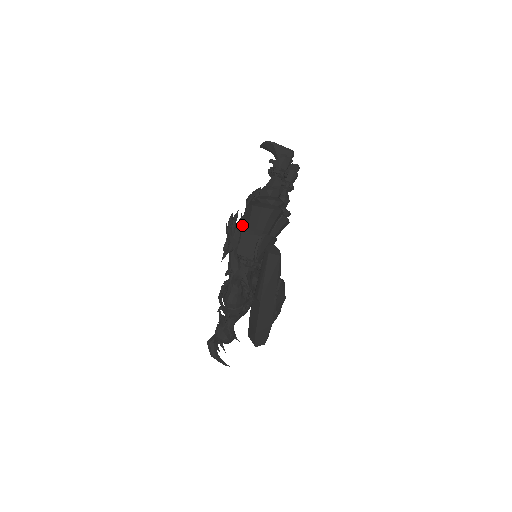
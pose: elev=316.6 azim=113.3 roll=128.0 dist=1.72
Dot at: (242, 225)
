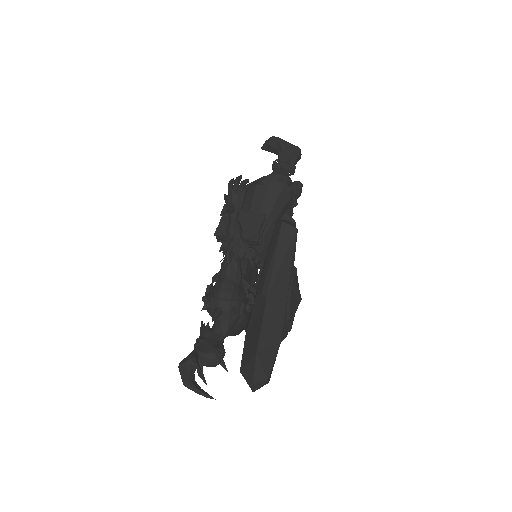
Dot at: occluded
